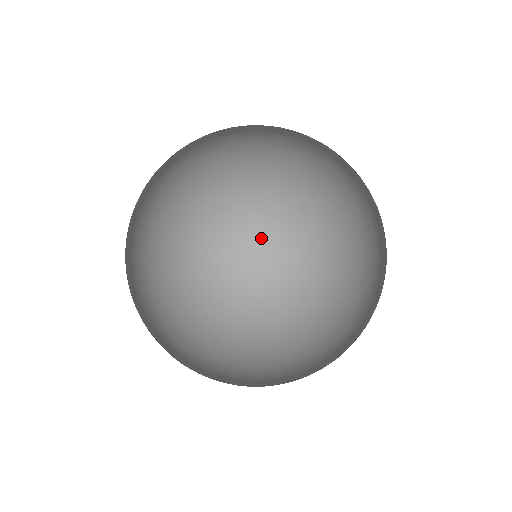
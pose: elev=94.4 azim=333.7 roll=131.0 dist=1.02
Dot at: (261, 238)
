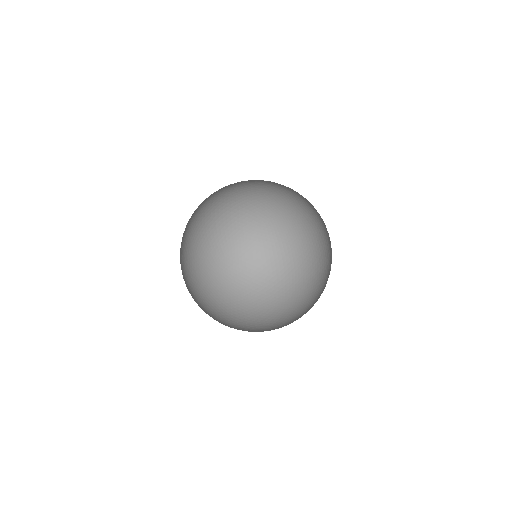
Dot at: (260, 289)
